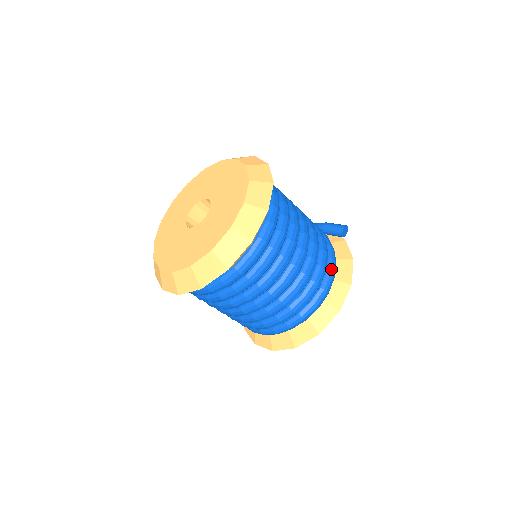
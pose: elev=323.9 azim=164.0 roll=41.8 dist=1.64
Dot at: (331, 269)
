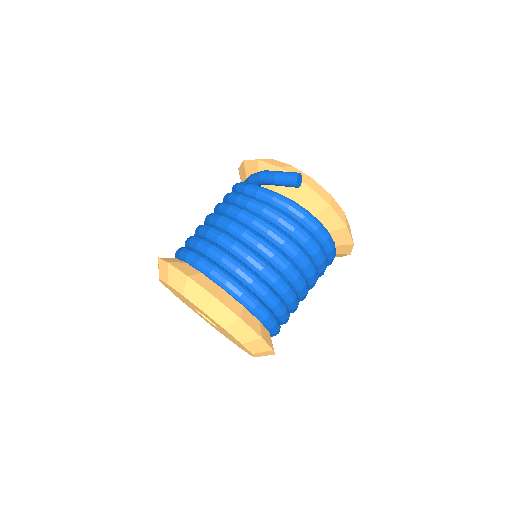
Dot at: (322, 238)
